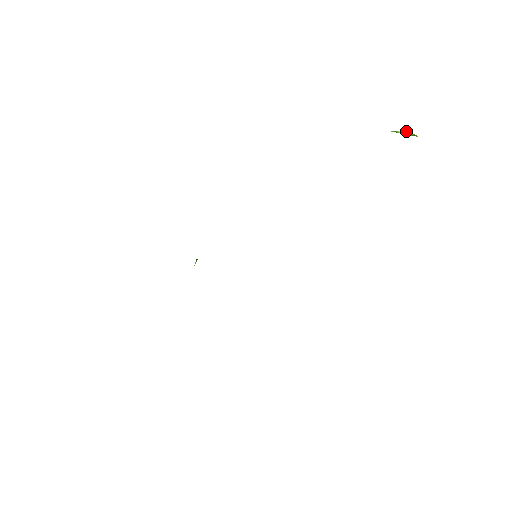
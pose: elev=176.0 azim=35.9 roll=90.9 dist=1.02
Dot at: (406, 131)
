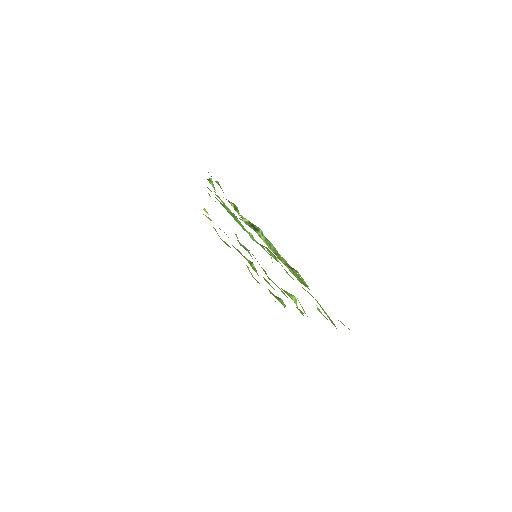
Dot at: (217, 181)
